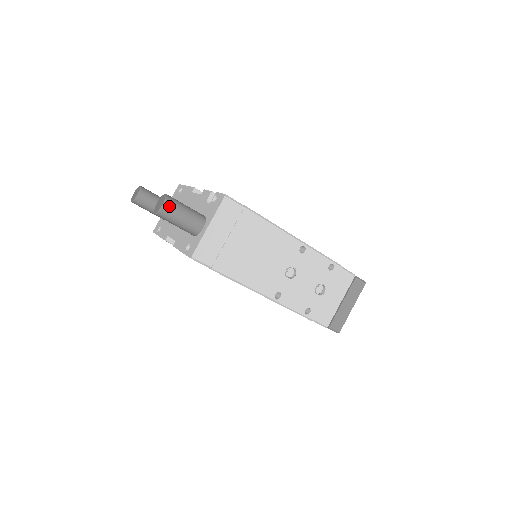
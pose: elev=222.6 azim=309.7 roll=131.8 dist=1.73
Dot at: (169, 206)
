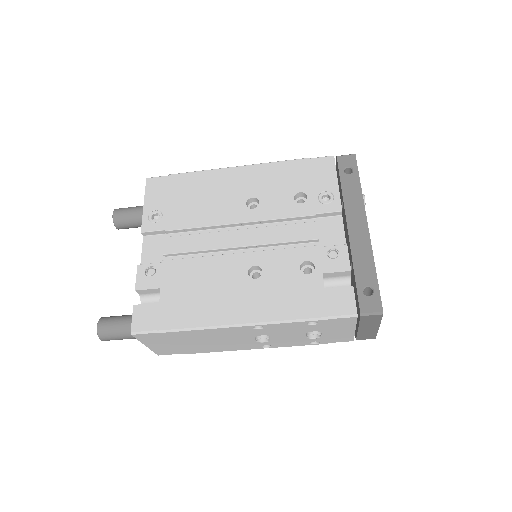
Dot at: (106, 339)
